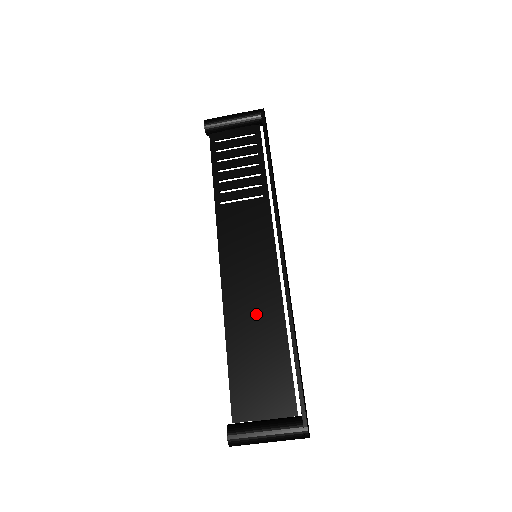
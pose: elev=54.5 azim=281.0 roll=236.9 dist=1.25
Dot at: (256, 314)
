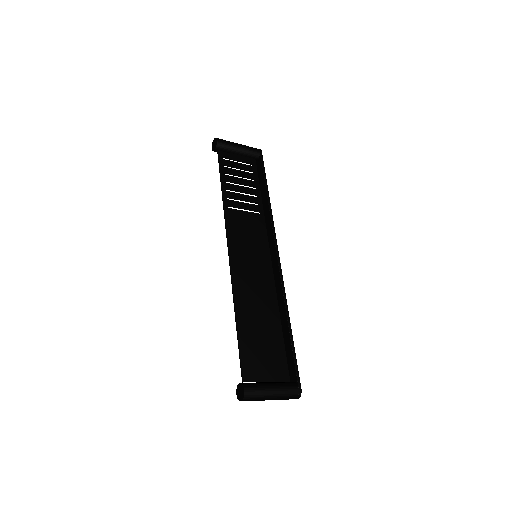
Dot at: (258, 300)
